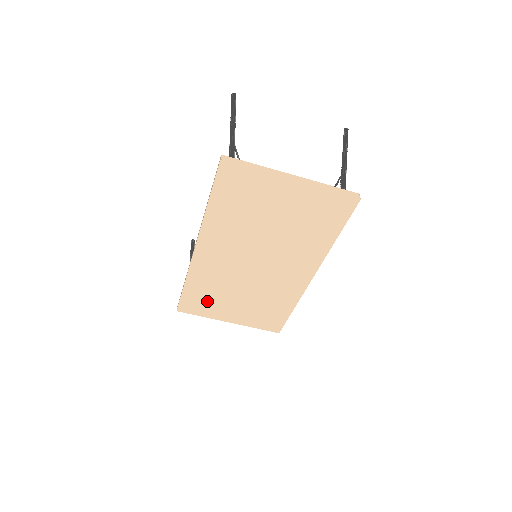
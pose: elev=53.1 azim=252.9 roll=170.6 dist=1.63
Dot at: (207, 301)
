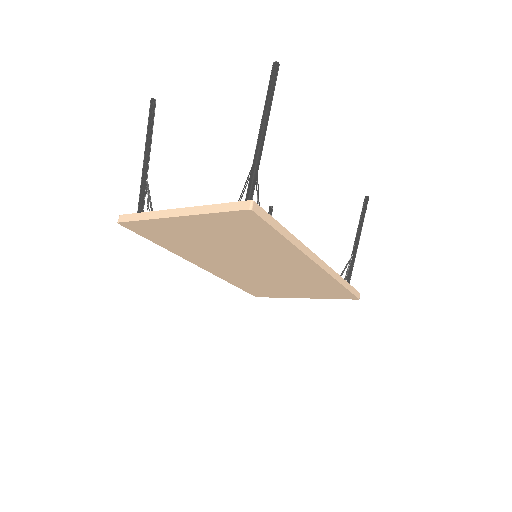
Dot at: (265, 290)
